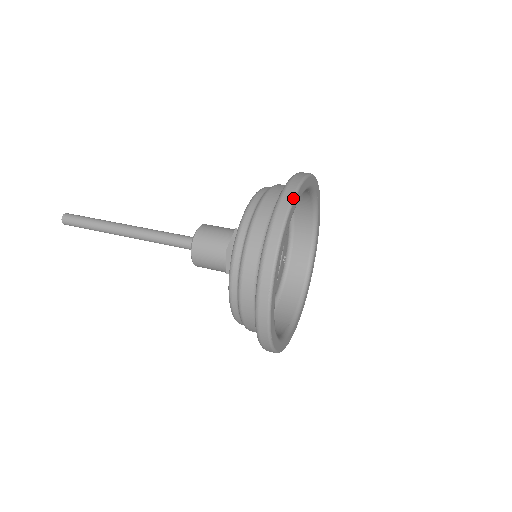
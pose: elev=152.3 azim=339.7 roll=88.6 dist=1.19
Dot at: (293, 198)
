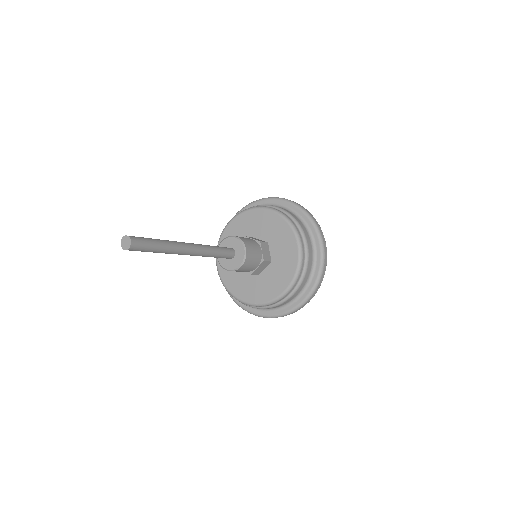
Dot at: occluded
